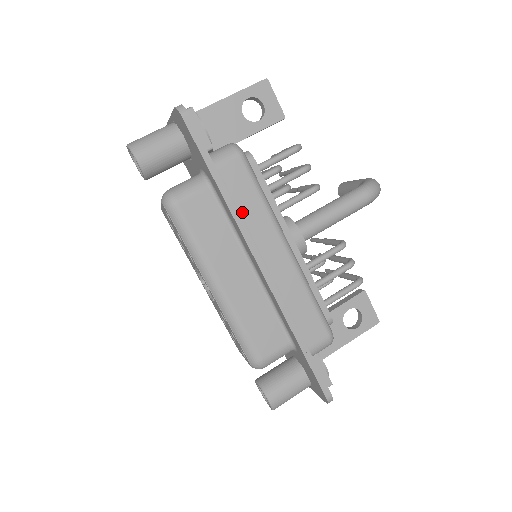
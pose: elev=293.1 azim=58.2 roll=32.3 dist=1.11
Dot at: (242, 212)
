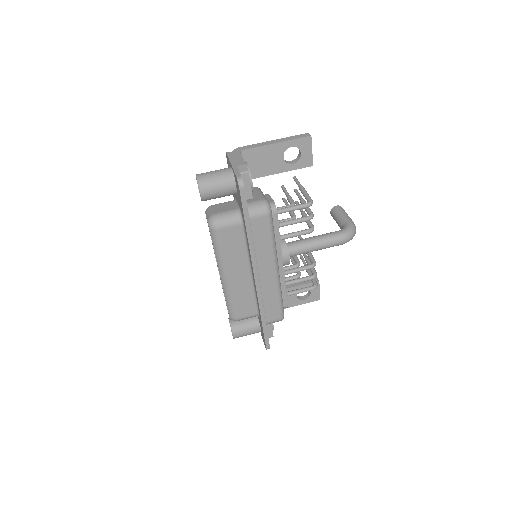
Dot at: (256, 246)
